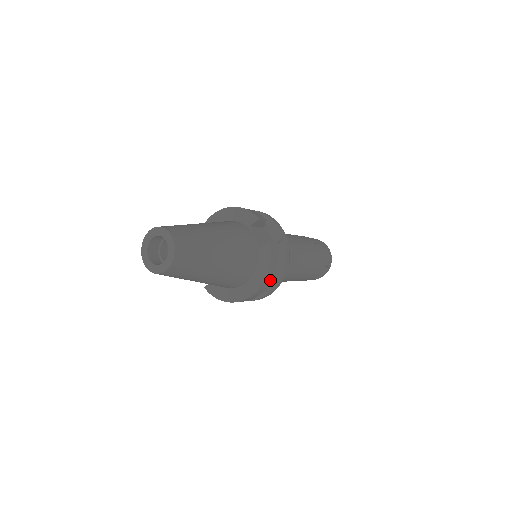
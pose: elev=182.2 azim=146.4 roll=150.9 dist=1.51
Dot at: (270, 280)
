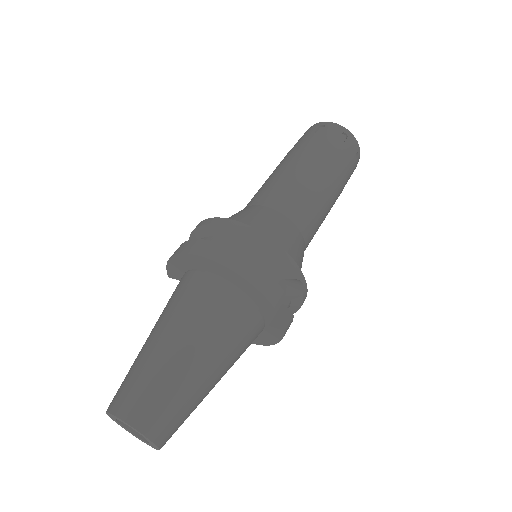
Dot at: occluded
